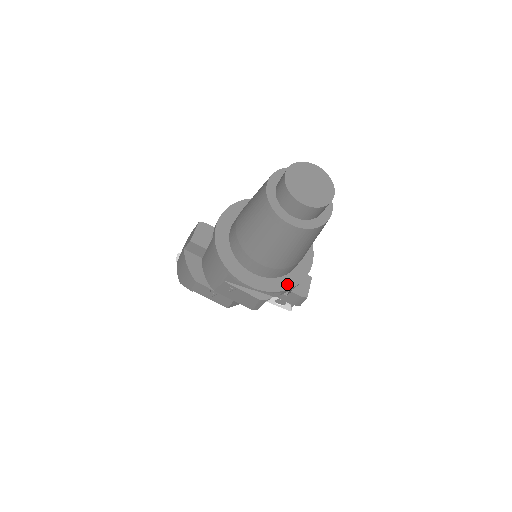
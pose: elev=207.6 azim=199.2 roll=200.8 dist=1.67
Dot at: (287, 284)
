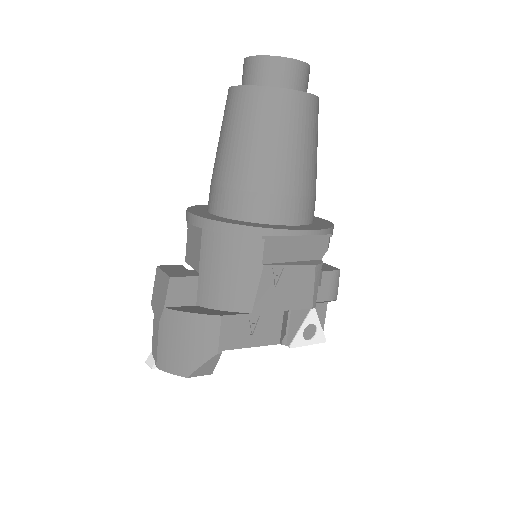
Dot at: (325, 225)
